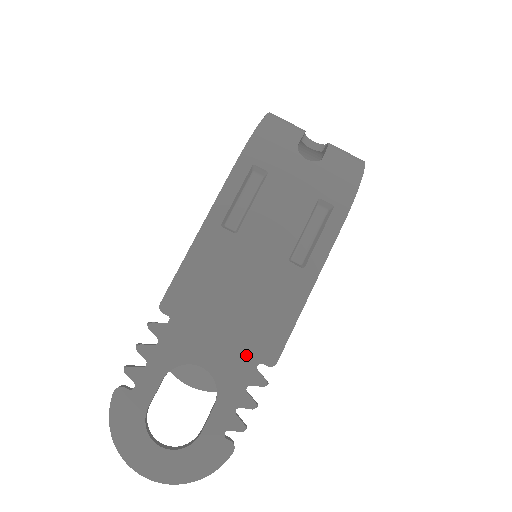
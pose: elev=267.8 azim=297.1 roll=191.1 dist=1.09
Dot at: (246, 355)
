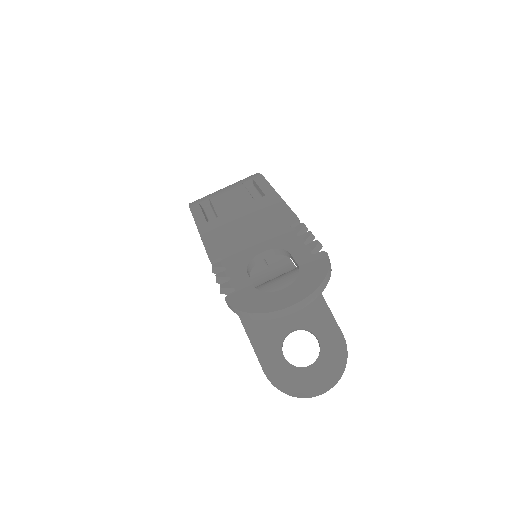
Dot at: (279, 230)
